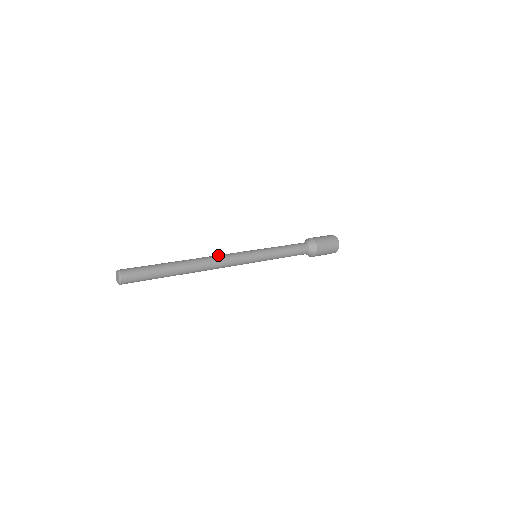
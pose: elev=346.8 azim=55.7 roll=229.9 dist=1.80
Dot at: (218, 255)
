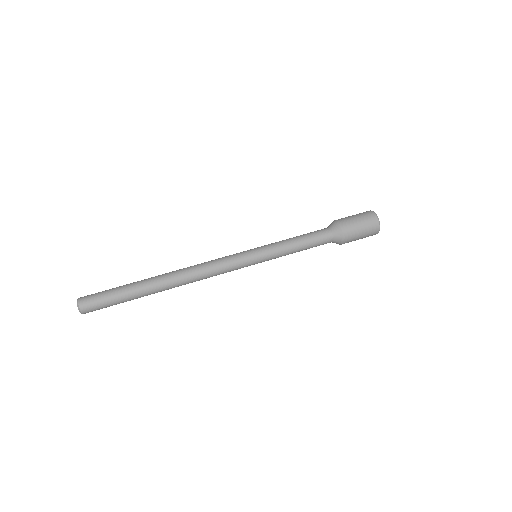
Dot at: (202, 265)
